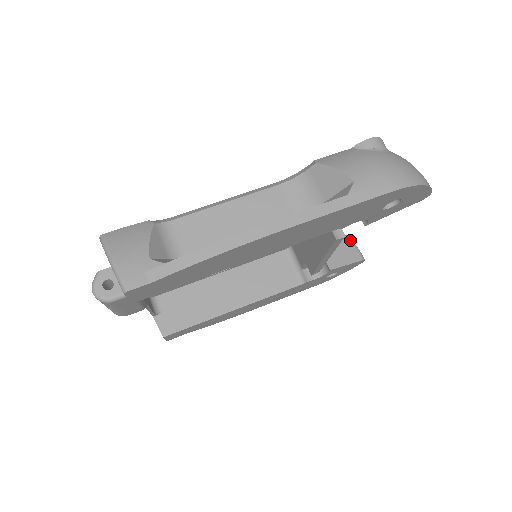
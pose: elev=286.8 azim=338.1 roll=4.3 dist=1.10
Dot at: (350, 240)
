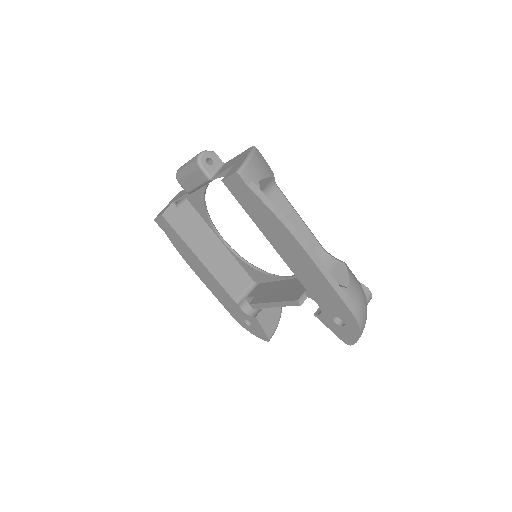
Dot at: occluded
